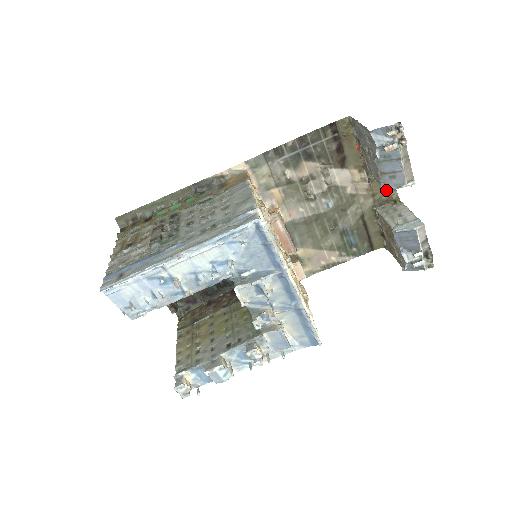
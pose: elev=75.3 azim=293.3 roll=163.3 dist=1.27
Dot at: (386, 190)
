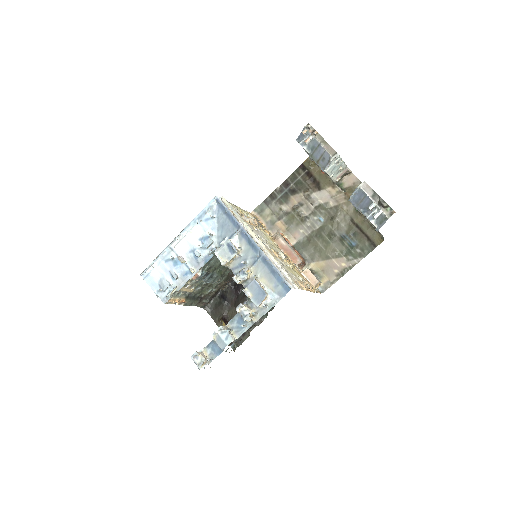
Dot at: occluded
